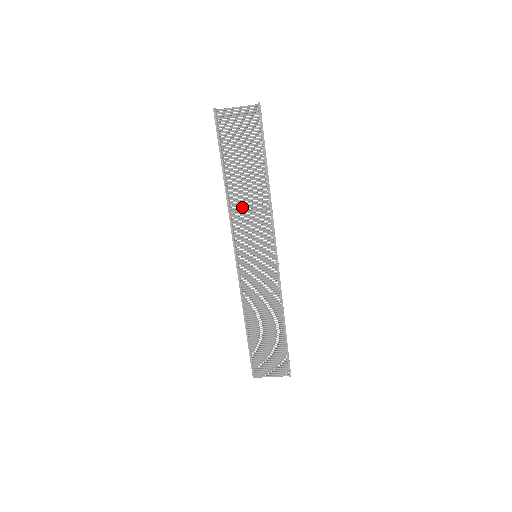
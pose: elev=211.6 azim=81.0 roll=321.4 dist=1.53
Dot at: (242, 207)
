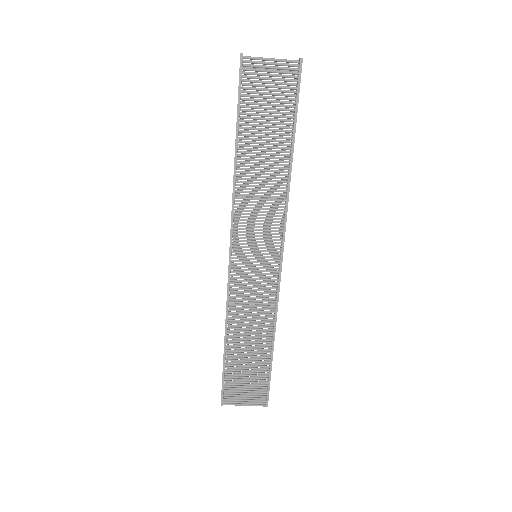
Dot at: (252, 191)
